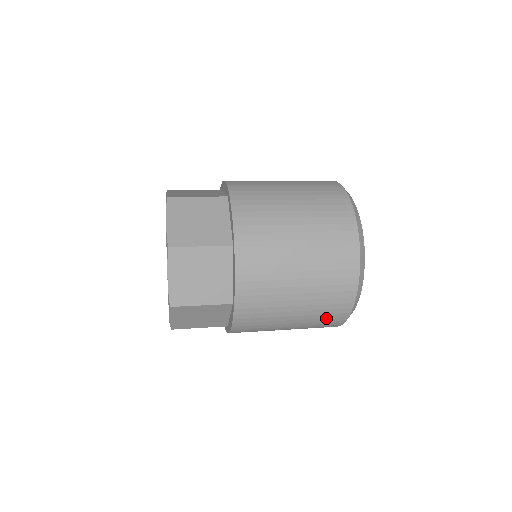
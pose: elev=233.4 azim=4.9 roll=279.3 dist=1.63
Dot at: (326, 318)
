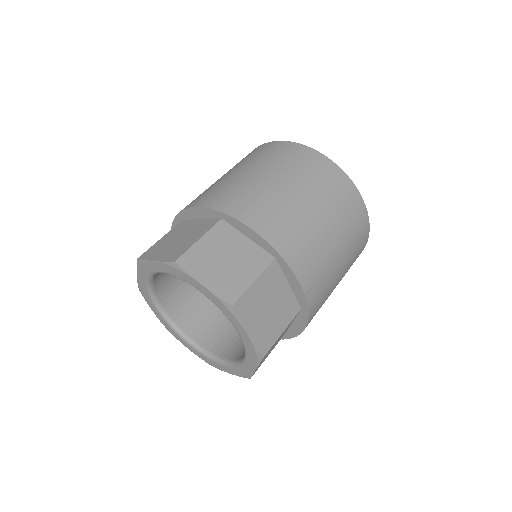
Dot at: occluded
